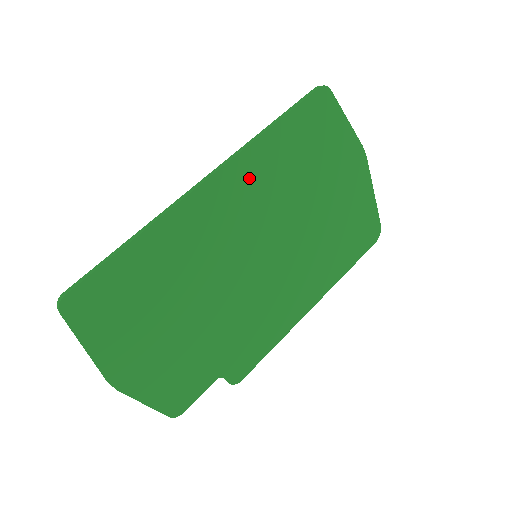
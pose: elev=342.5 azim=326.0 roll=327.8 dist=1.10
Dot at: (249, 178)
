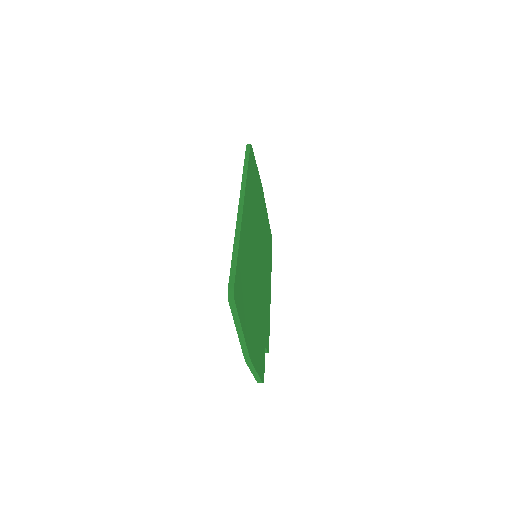
Dot at: (249, 202)
